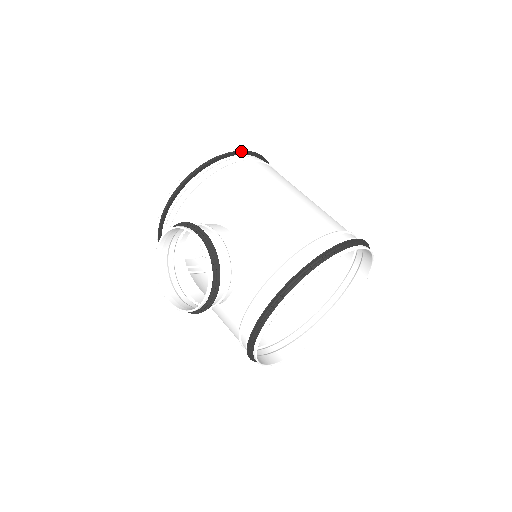
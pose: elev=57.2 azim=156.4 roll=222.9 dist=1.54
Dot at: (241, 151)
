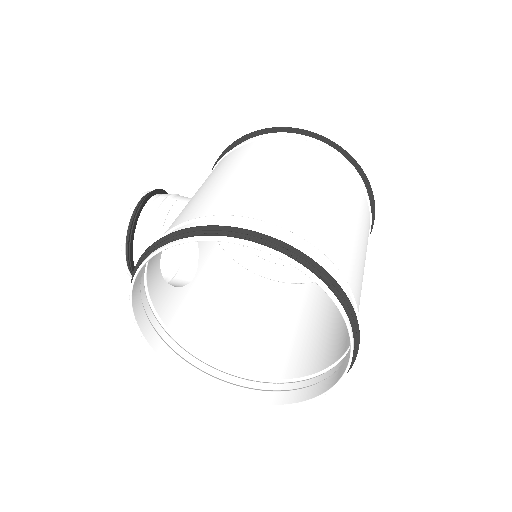
Dot at: (283, 127)
